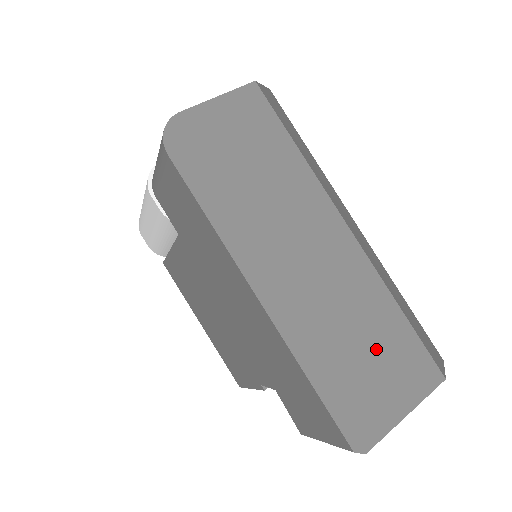
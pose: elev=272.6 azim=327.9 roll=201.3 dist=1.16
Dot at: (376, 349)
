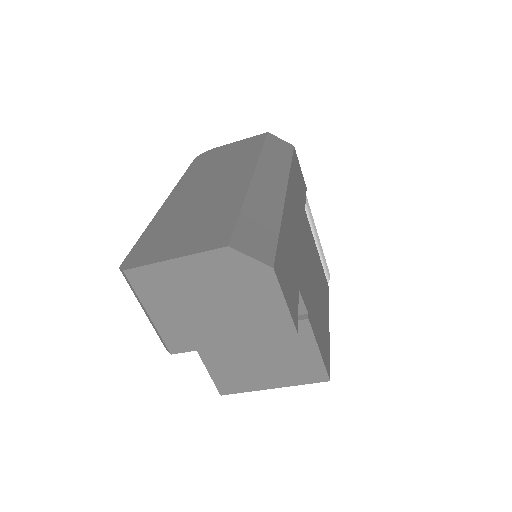
Dot at: (198, 224)
